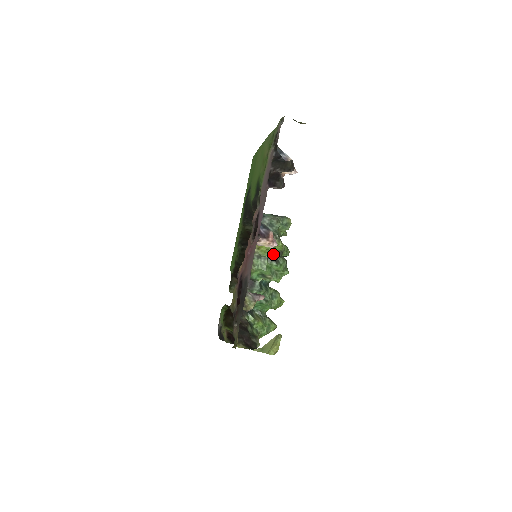
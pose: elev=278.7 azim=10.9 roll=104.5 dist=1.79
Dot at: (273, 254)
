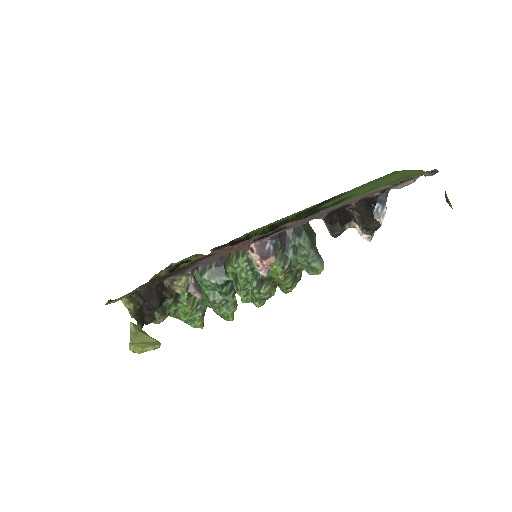
Dot at: occluded
